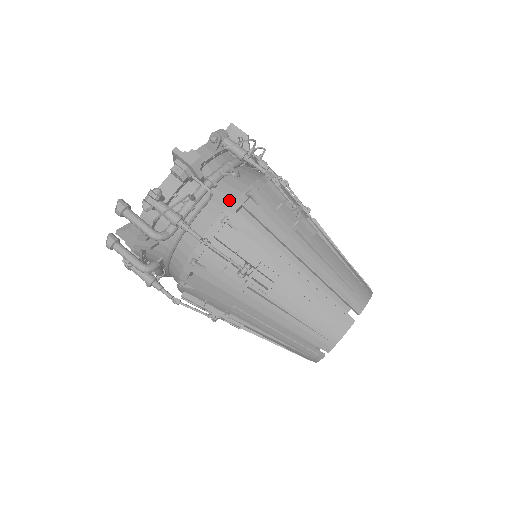
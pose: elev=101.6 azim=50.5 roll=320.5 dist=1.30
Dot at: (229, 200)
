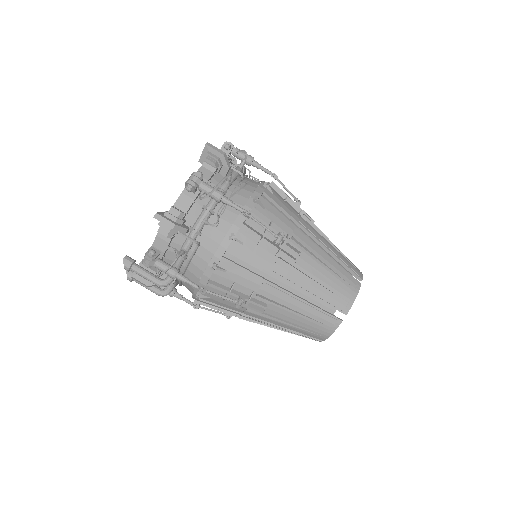
Dot at: (215, 244)
